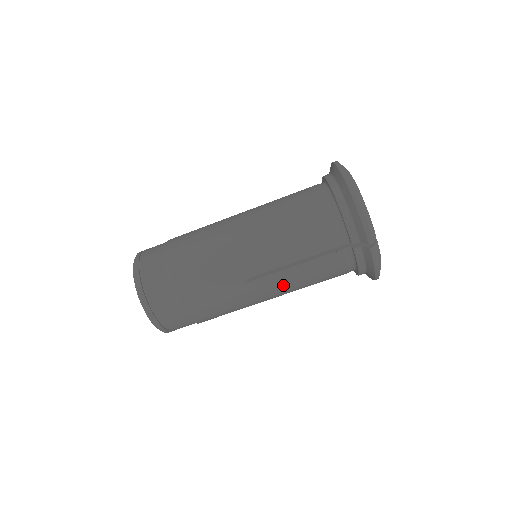
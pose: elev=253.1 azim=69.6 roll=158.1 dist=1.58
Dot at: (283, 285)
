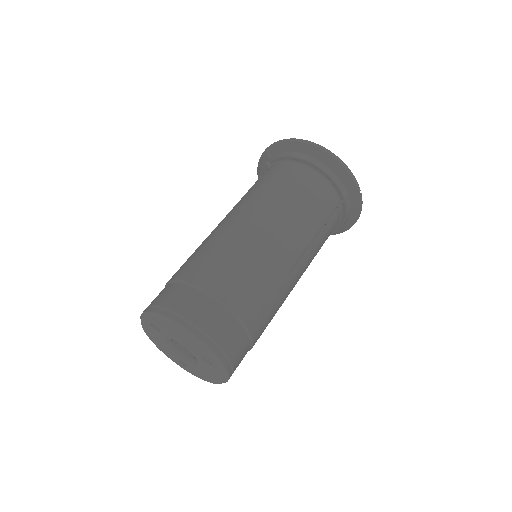
Dot at: (308, 264)
